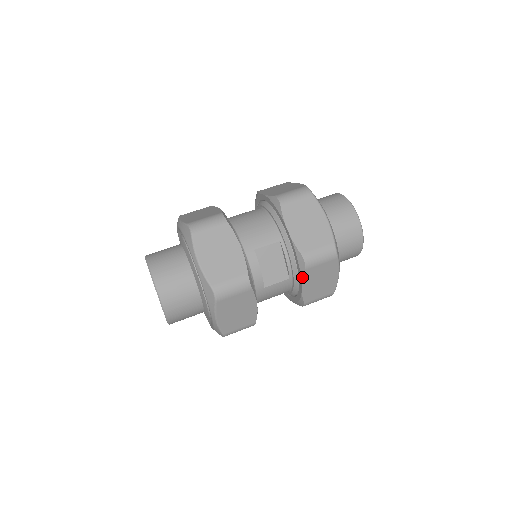
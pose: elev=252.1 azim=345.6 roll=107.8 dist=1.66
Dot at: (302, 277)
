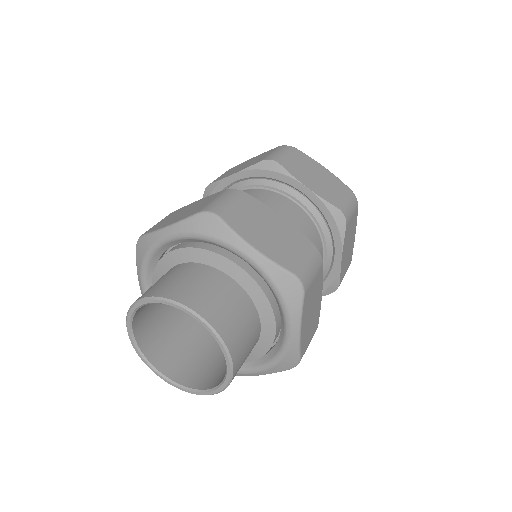
Dot at: occluded
